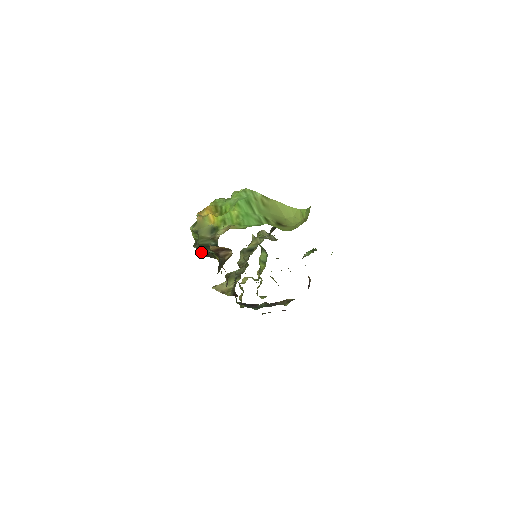
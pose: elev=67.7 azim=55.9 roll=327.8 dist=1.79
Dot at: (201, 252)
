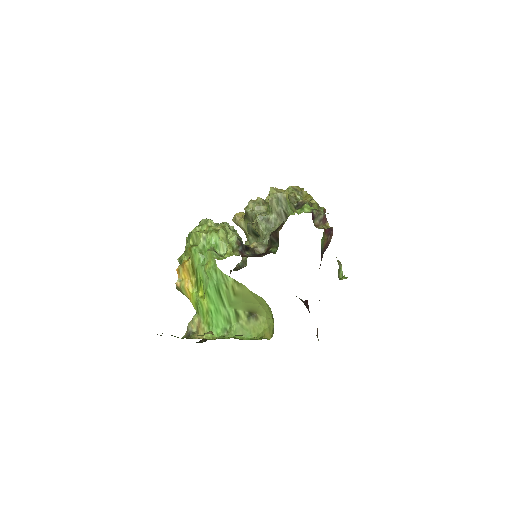
Dot at: occluded
